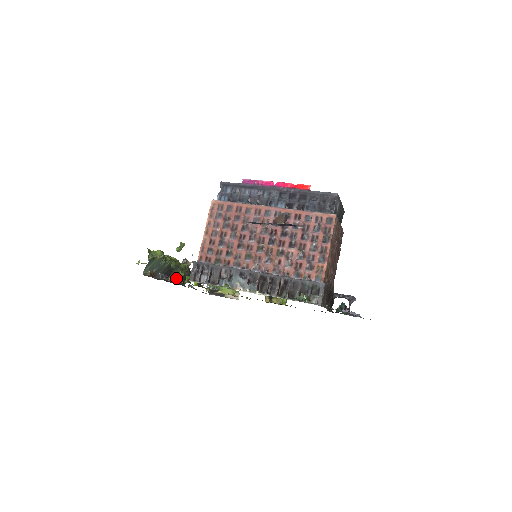
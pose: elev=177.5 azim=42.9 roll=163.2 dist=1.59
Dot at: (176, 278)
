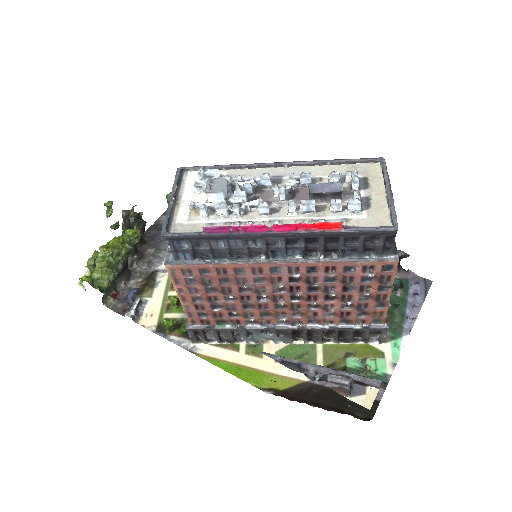
Dot at: (167, 331)
